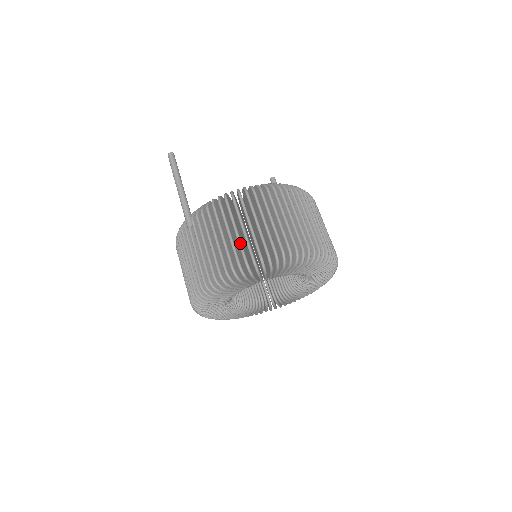
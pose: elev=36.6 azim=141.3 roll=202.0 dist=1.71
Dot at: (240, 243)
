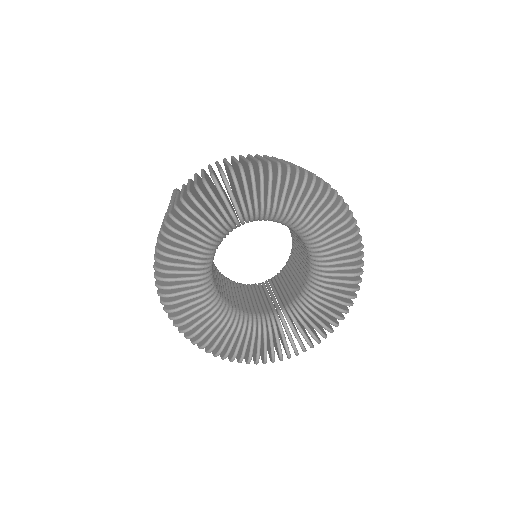
Dot at: (211, 170)
